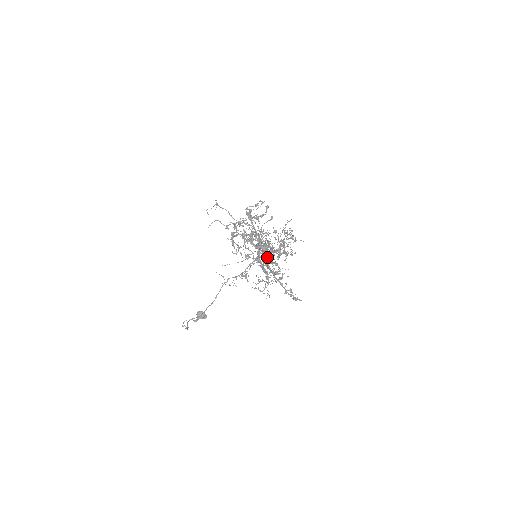
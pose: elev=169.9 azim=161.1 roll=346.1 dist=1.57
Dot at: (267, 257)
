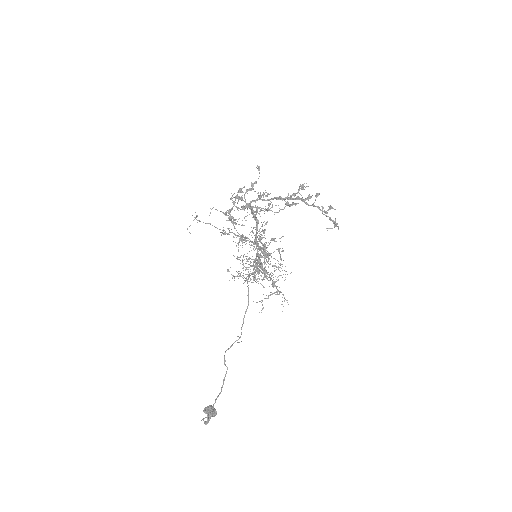
Dot at: (286, 203)
